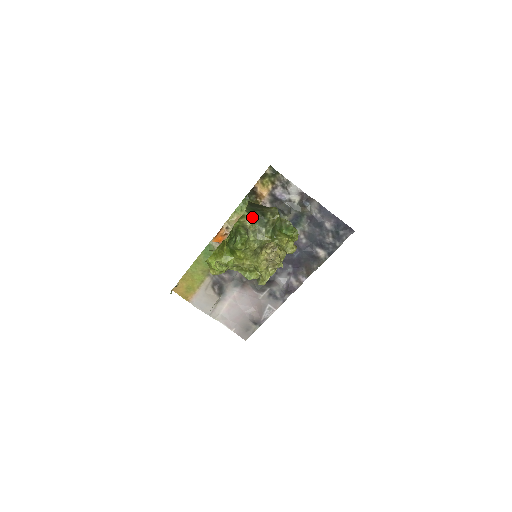
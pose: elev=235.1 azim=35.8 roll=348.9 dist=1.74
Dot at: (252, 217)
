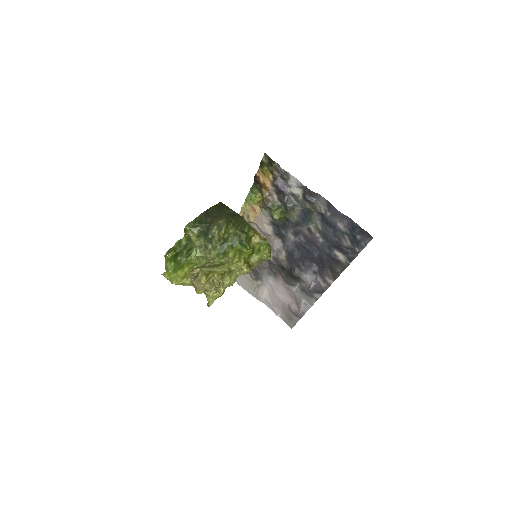
Dot at: (195, 232)
